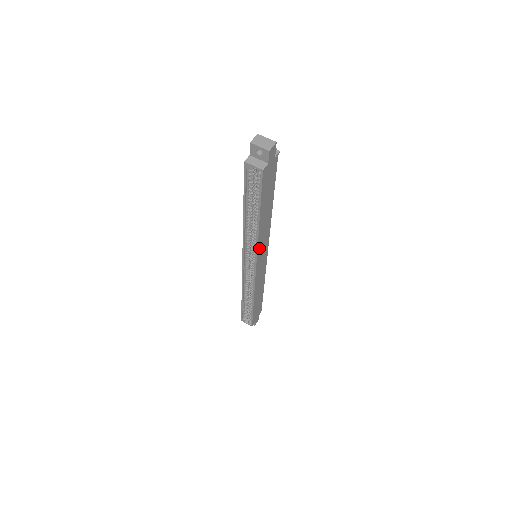
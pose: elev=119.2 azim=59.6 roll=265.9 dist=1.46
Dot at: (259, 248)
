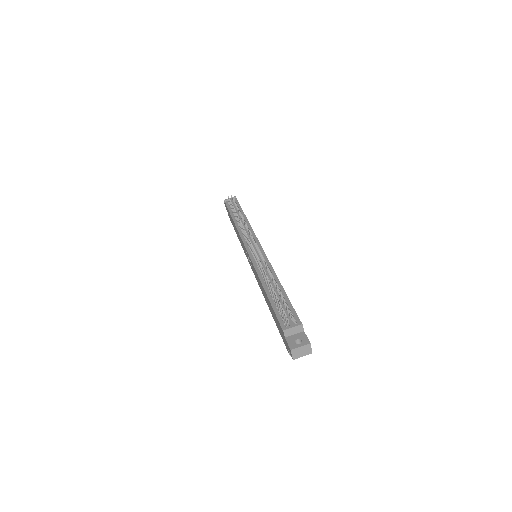
Dot at: occluded
